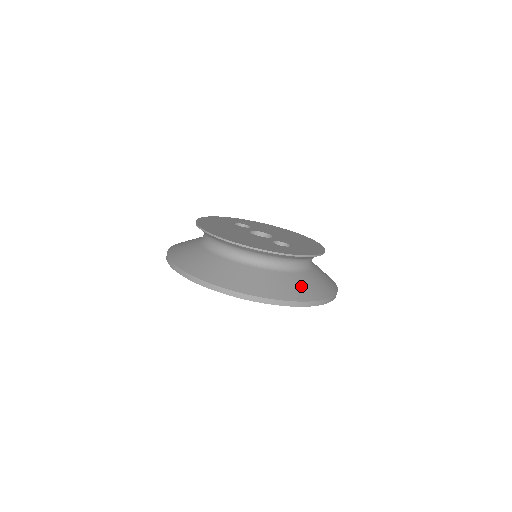
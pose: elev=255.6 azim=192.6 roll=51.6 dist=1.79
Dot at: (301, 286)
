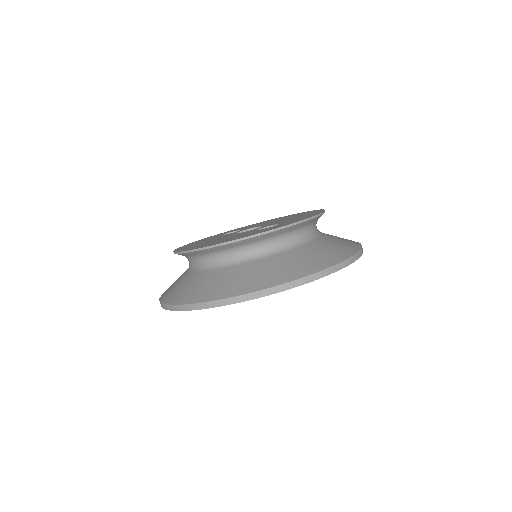
Dot at: (302, 260)
